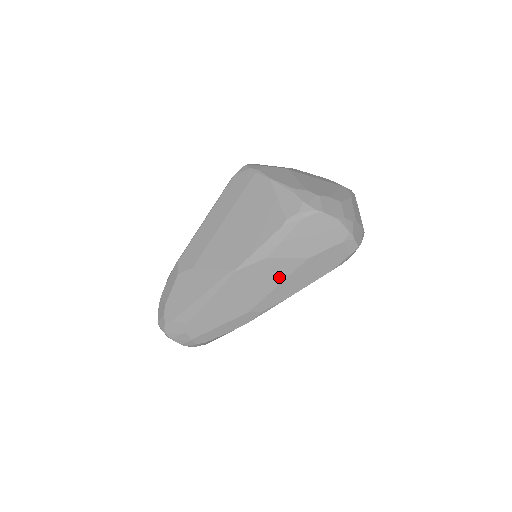
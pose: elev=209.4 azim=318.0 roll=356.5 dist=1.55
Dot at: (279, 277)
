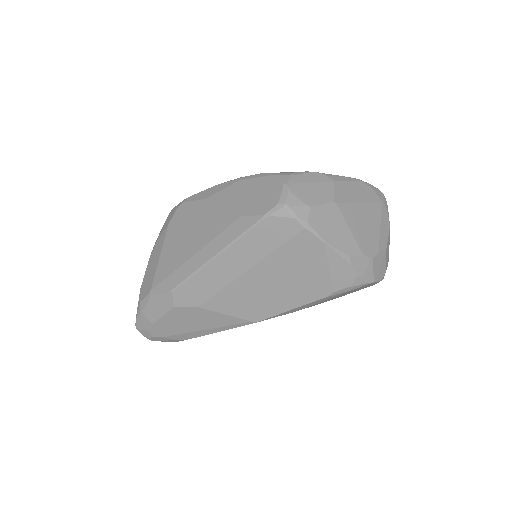
Dot at: occluded
